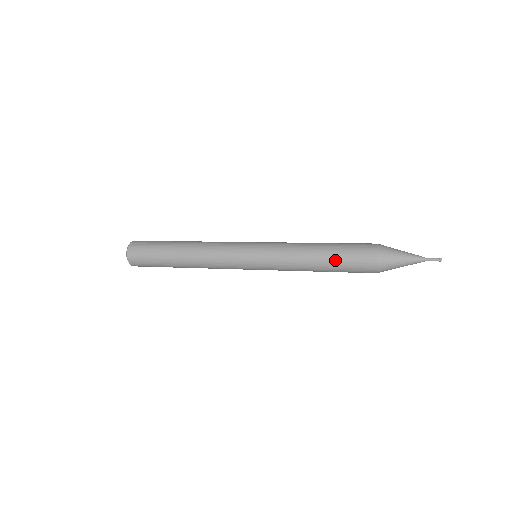
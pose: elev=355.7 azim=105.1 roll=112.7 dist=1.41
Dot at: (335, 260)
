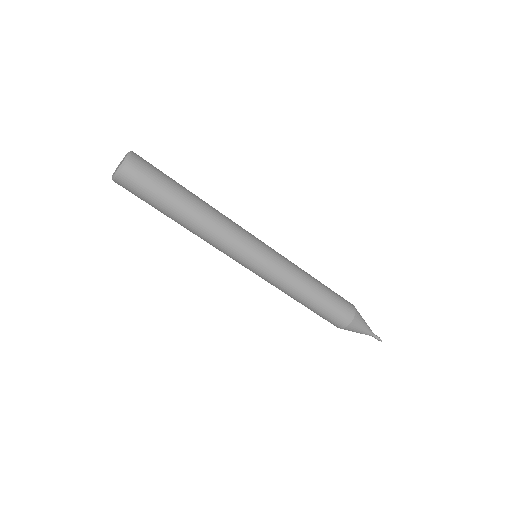
Dot at: (329, 292)
